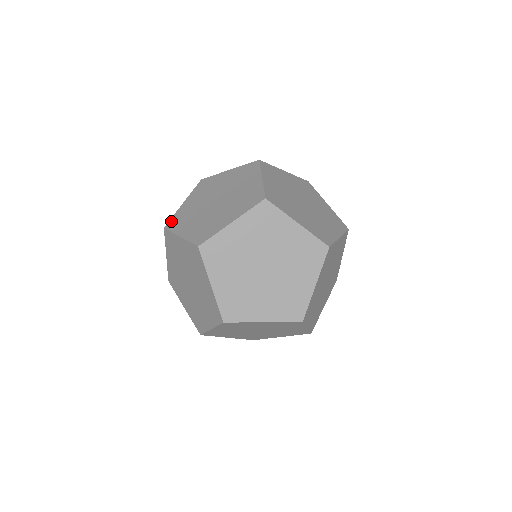
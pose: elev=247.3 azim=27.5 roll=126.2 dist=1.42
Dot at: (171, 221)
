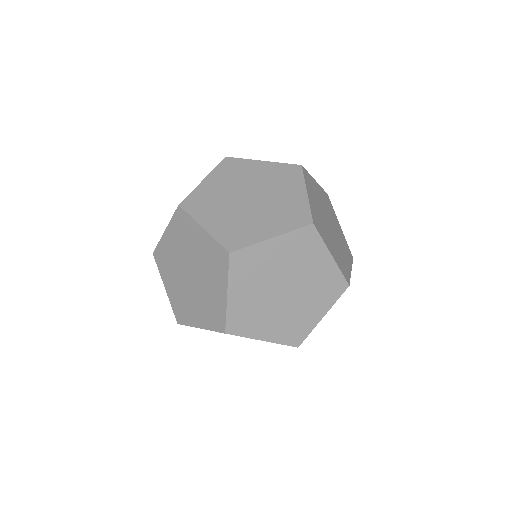
Dot at: occluded
